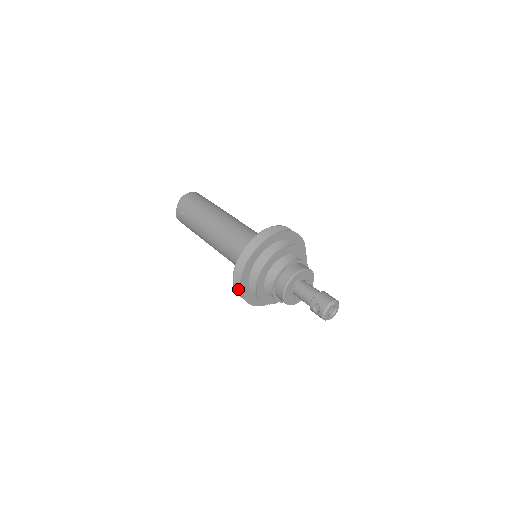
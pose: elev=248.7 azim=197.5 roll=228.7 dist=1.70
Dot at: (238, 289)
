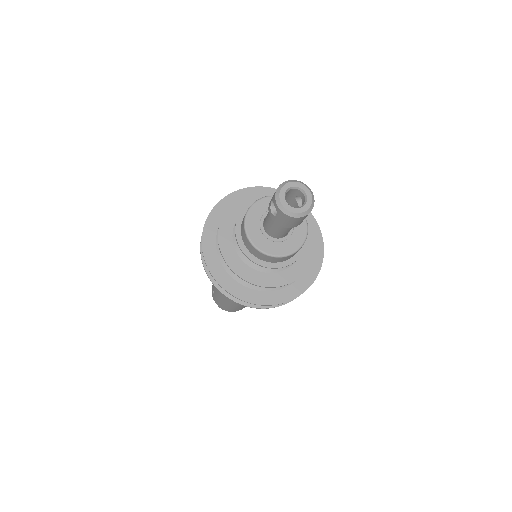
Dot at: occluded
